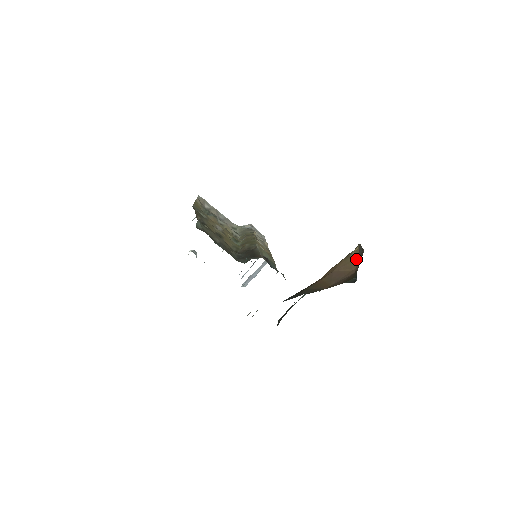
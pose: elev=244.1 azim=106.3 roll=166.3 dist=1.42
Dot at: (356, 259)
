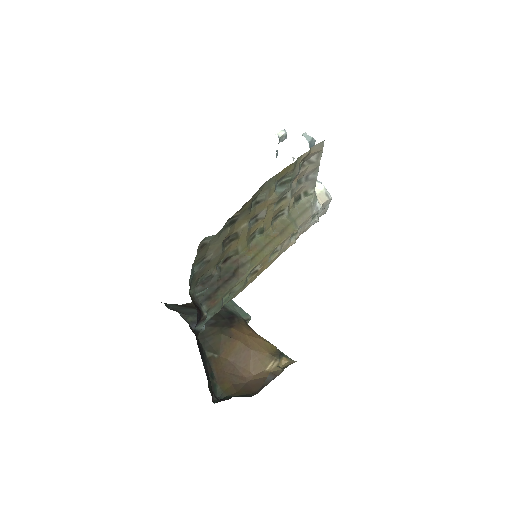
Dot at: (265, 372)
